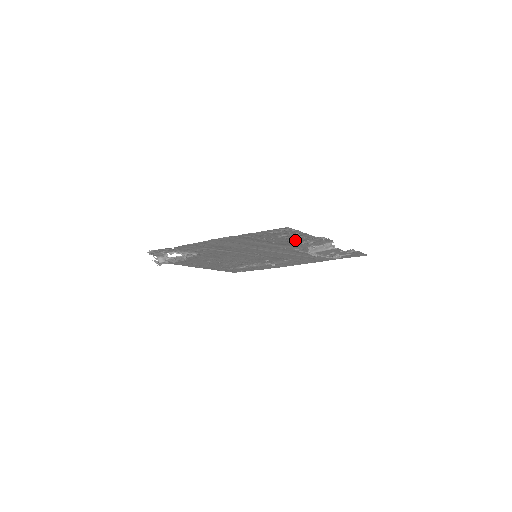
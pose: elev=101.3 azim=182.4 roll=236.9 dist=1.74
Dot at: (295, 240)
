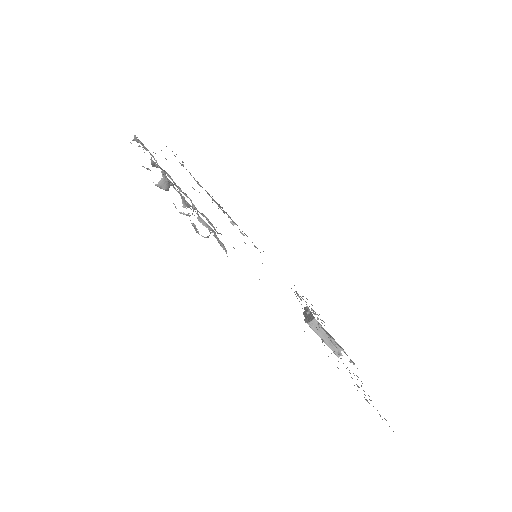
Dot at: occluded
